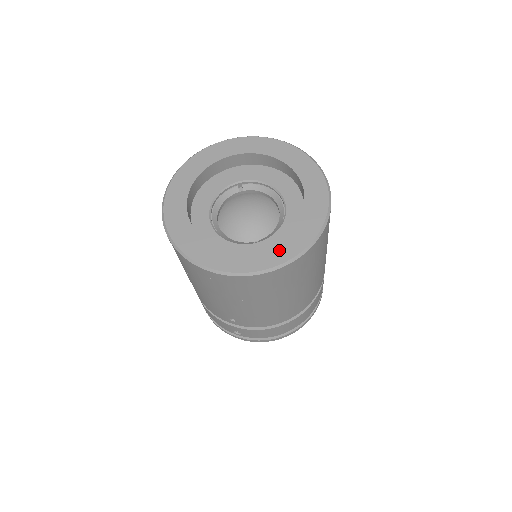
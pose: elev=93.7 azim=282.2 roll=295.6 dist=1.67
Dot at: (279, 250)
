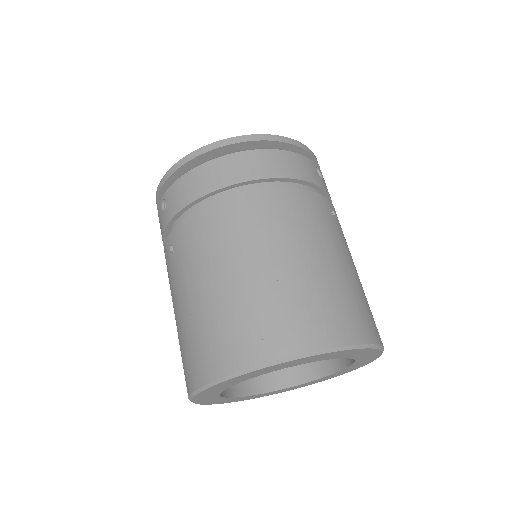
Dot at: occluded
